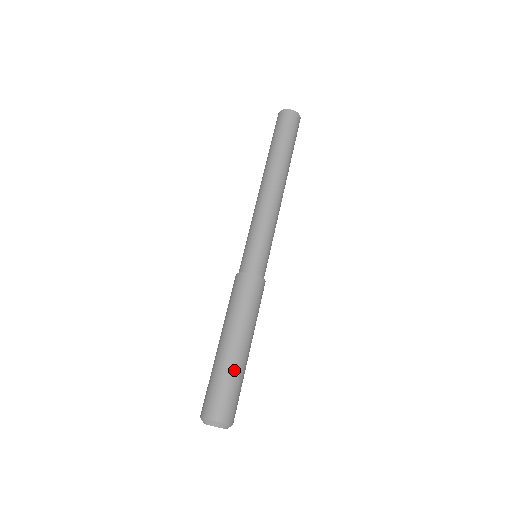
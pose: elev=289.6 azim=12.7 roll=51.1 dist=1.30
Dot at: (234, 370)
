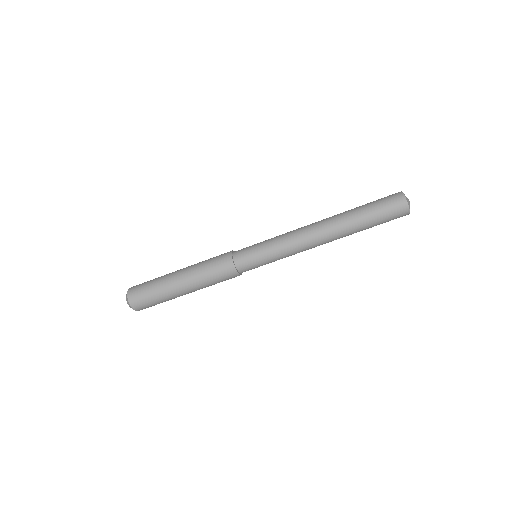
Dot at: (162, 288)
